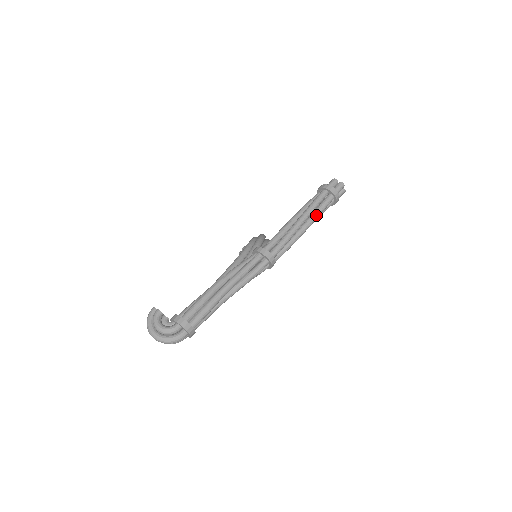
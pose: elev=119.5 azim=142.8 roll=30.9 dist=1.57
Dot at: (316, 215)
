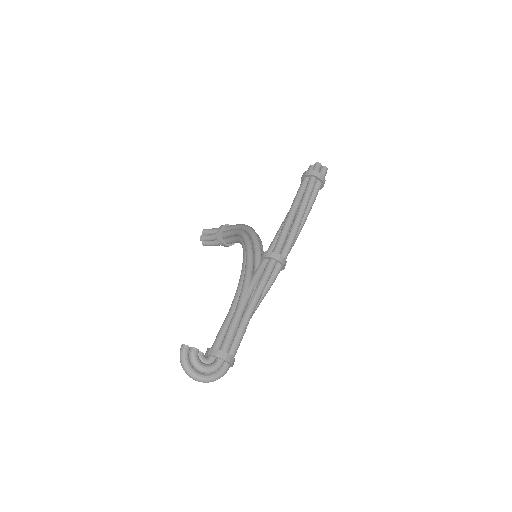
Dot at: (311, 206)
